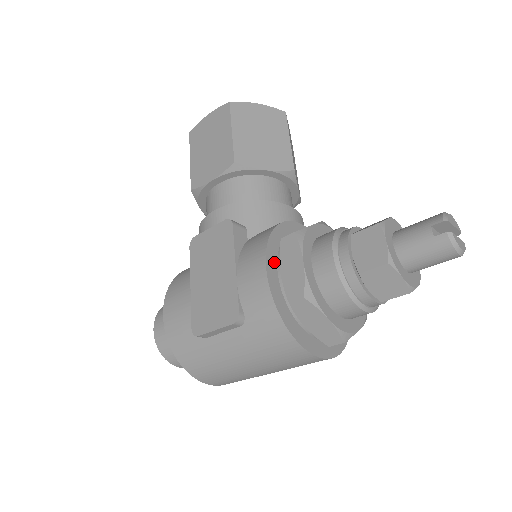
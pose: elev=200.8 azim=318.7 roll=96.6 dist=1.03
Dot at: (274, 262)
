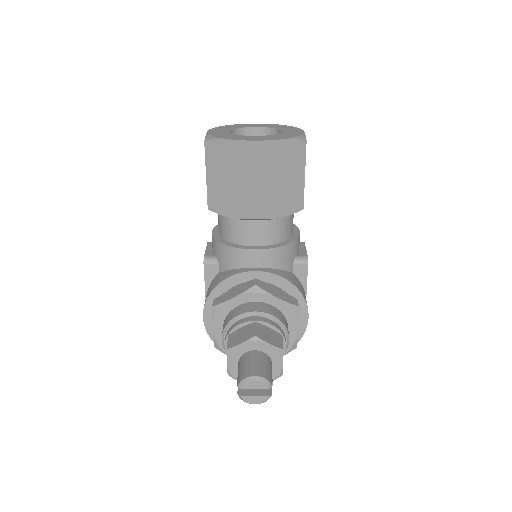
Dot at: occluded
